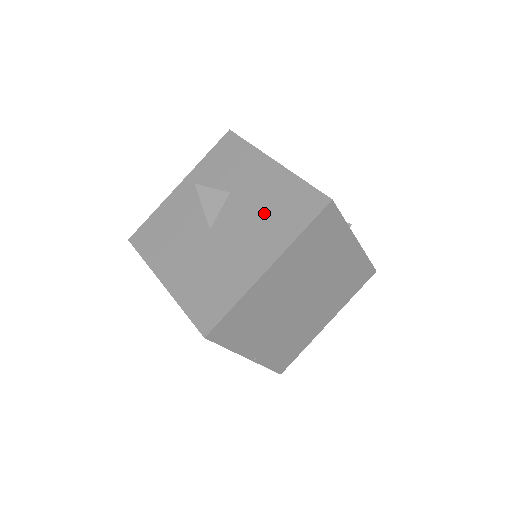
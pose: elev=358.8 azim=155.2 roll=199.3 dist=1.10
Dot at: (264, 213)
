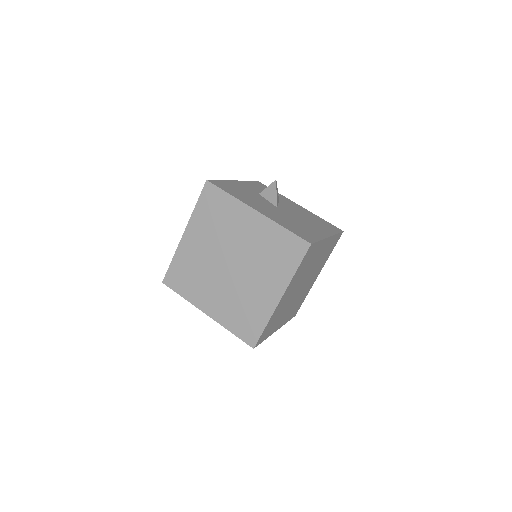
Dot at: (309, 218)
